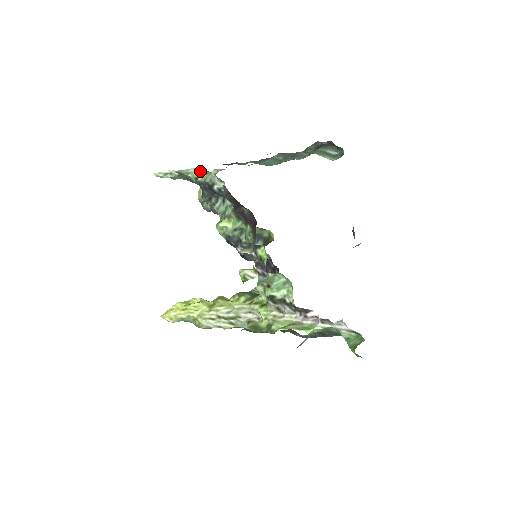
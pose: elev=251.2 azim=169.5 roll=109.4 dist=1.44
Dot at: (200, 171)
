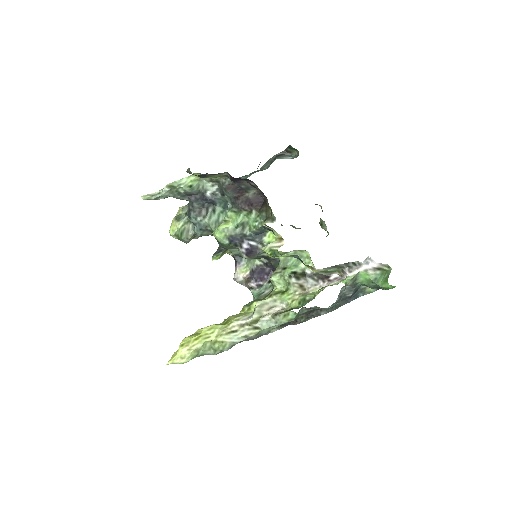
Dot at: (192, 179)
